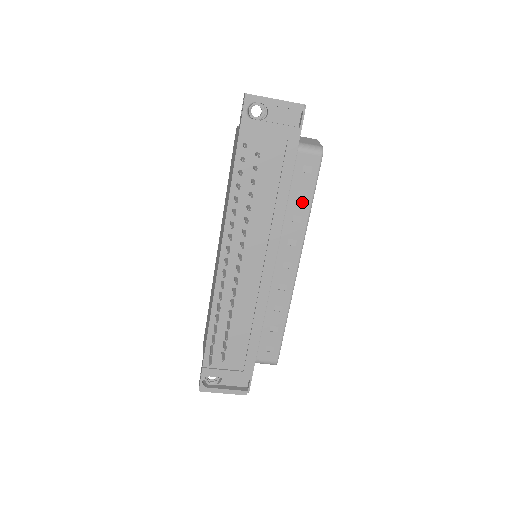
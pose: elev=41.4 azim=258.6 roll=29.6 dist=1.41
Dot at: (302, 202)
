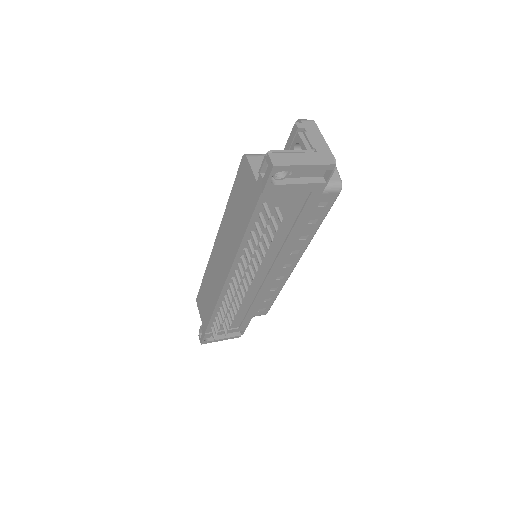
Dot at: (311, 226)
